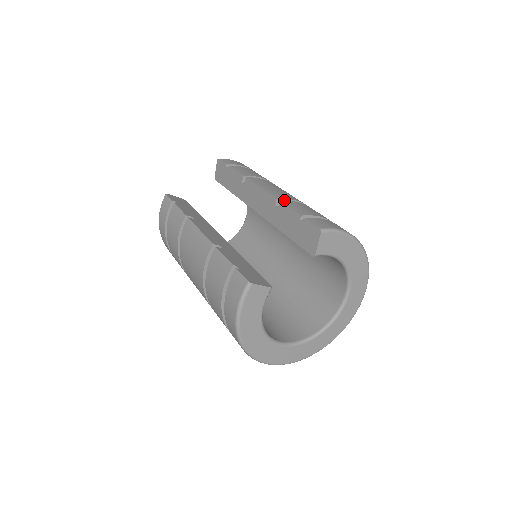
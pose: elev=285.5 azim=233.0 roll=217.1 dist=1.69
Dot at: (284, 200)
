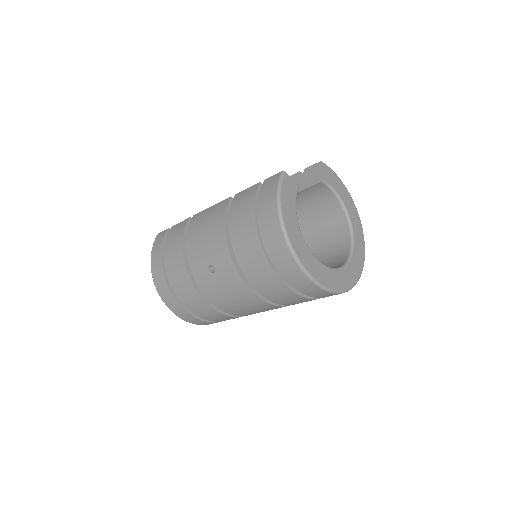
Dot at: occluded
